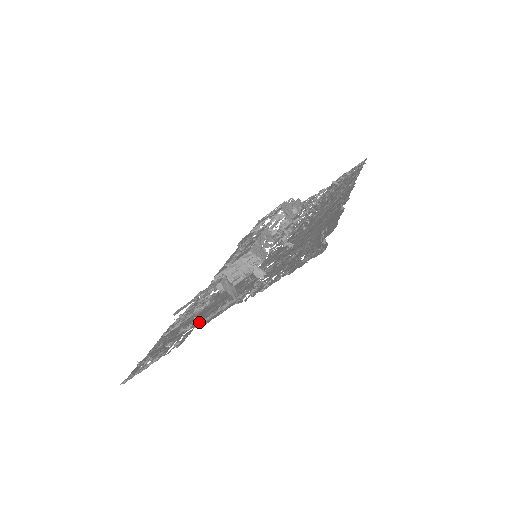
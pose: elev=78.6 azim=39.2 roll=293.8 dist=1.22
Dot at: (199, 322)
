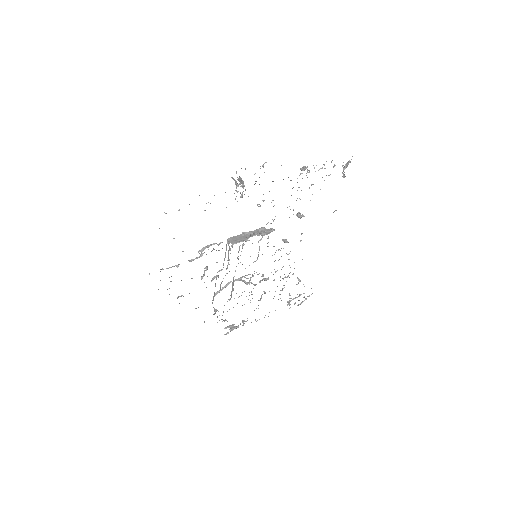
Dot at: occluded
